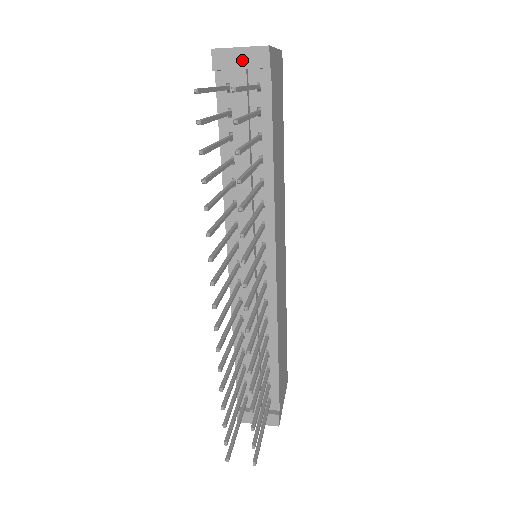
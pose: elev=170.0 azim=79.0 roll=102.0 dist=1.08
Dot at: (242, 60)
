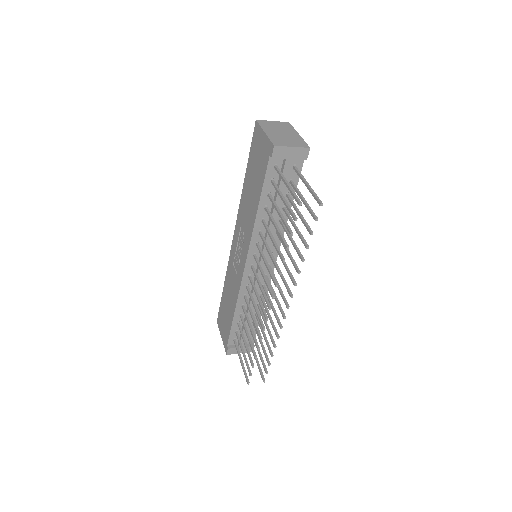
Dot at: (292, 154)
